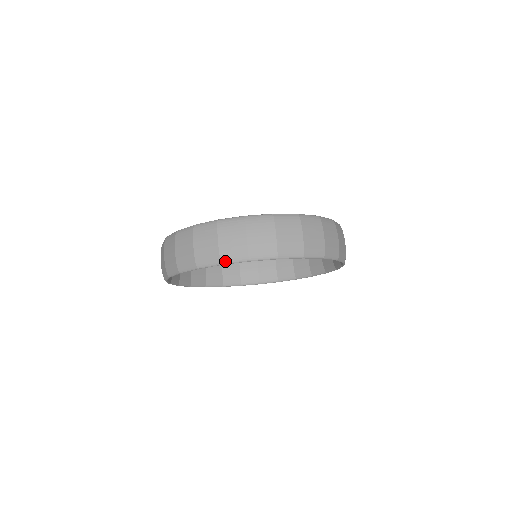
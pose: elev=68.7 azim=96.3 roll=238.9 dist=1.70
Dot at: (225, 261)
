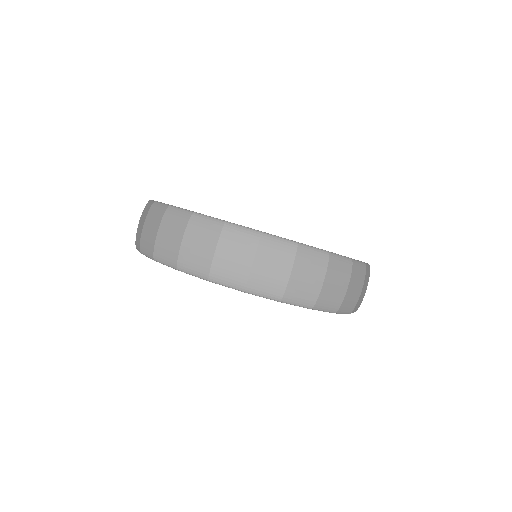
Dot at: (214, 279)
